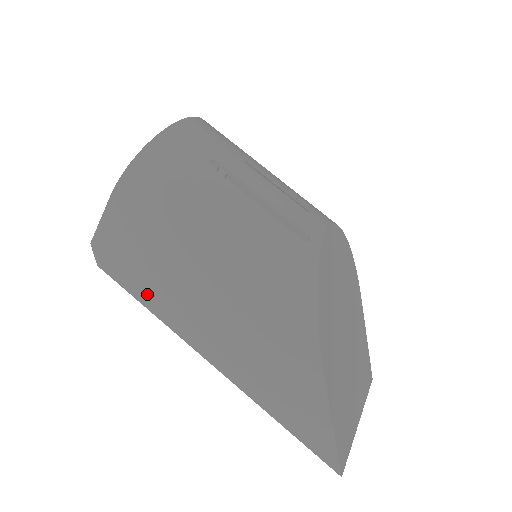
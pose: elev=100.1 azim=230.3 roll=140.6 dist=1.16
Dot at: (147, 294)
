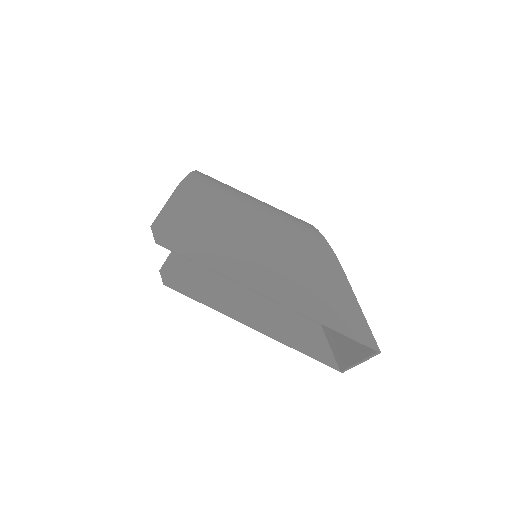
Dot at: (203, 253)
